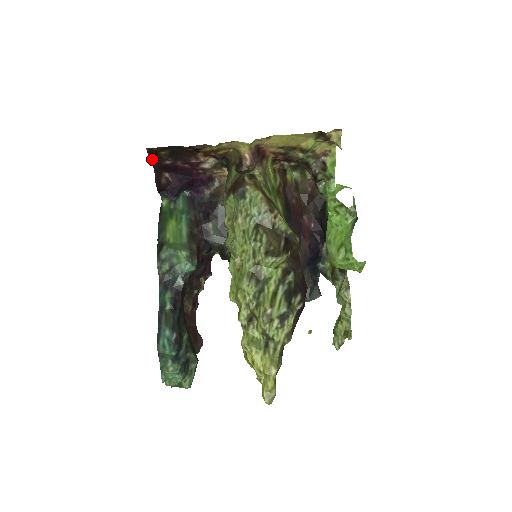
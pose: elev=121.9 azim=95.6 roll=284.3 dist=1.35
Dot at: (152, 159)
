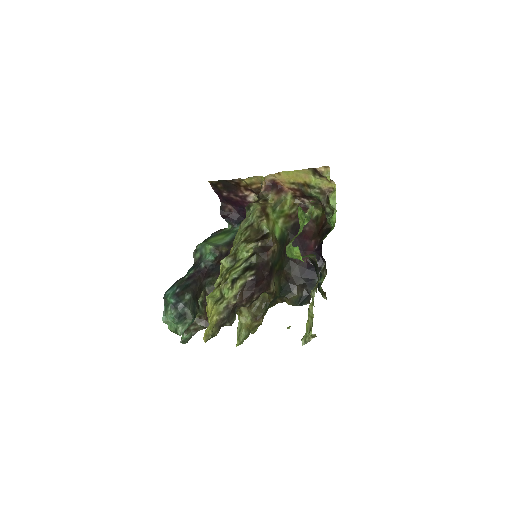
Dot at: (216, 192)
